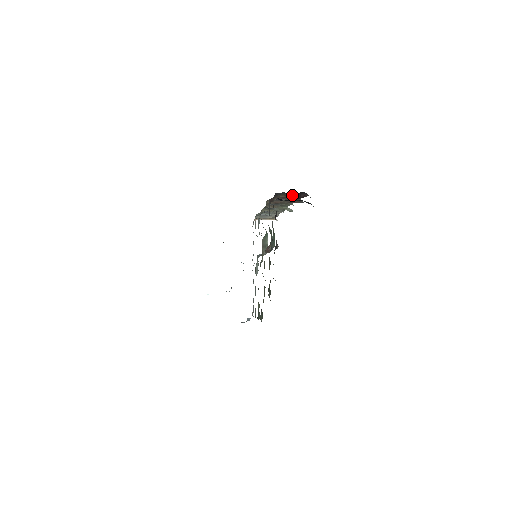
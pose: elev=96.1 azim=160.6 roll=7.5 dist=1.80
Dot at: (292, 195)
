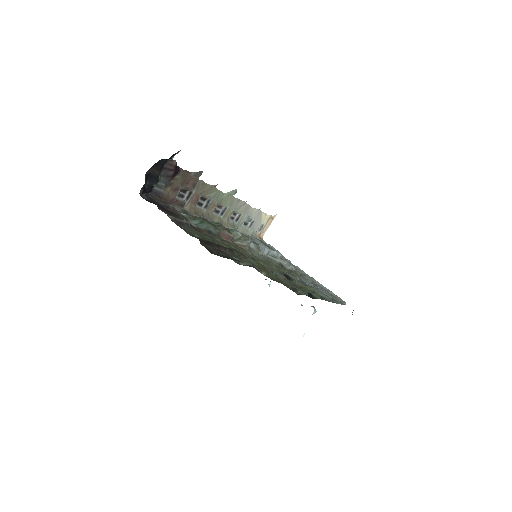
Dot at: (165, 178)
